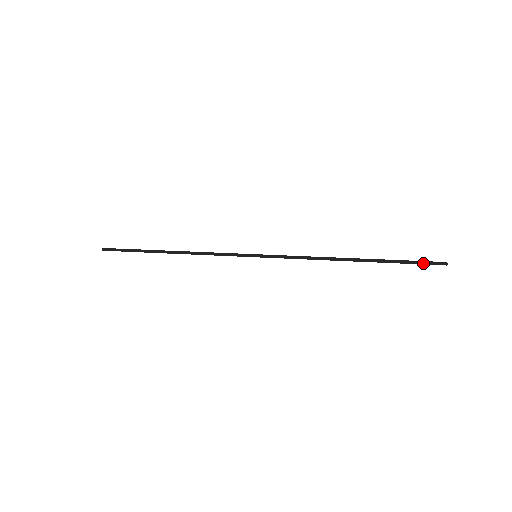
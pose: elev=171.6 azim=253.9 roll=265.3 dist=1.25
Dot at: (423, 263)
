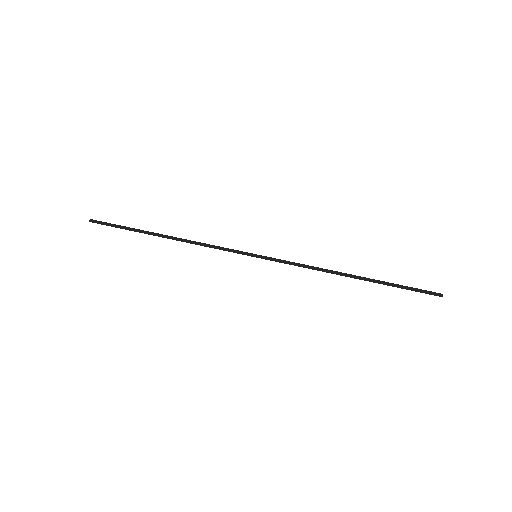
Dot at: (420, 292)
